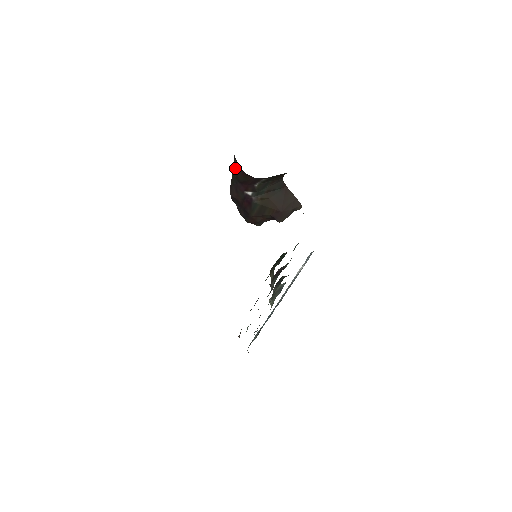
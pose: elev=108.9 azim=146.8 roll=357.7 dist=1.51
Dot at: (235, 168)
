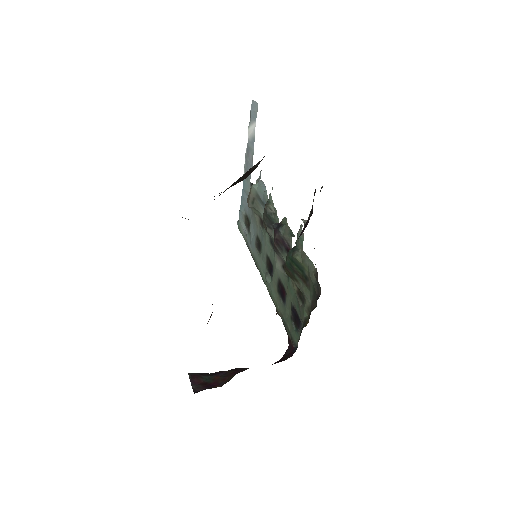
Dot at: occluded
